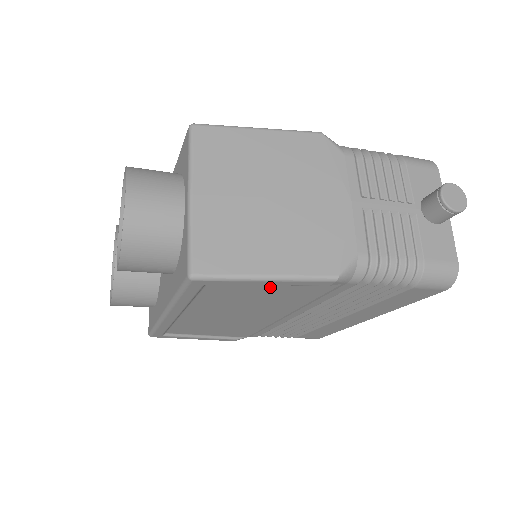
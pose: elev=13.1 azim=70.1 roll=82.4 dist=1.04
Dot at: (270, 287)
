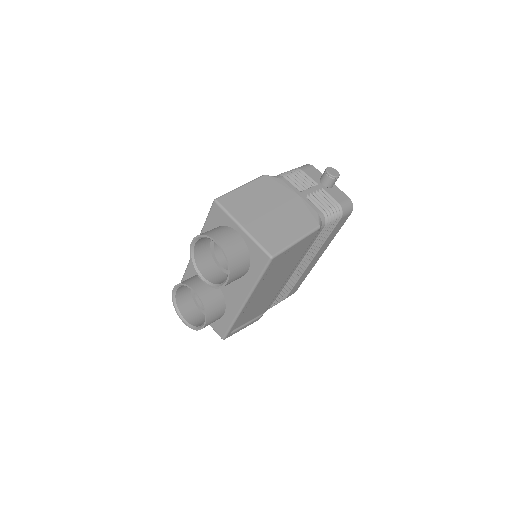
Dot at: (294, 249)
